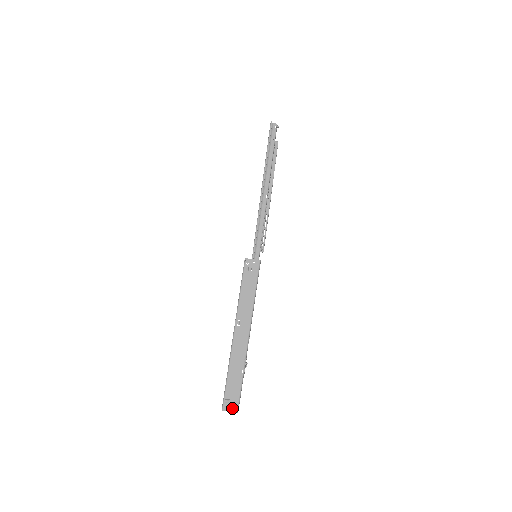
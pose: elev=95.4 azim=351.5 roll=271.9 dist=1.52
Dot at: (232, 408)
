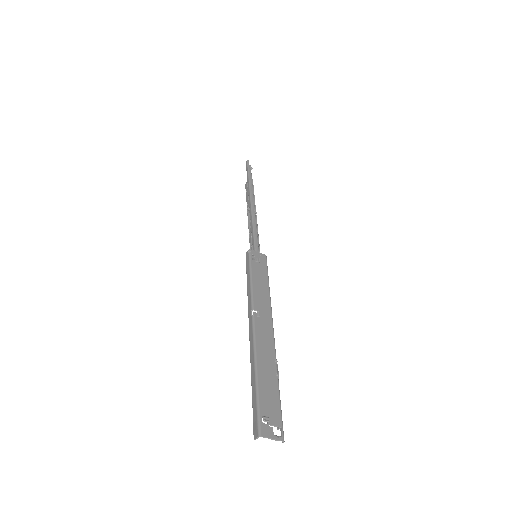
Dot at: (271, 436)
